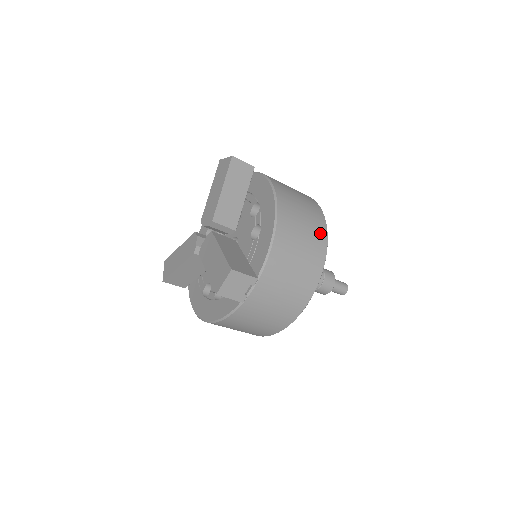
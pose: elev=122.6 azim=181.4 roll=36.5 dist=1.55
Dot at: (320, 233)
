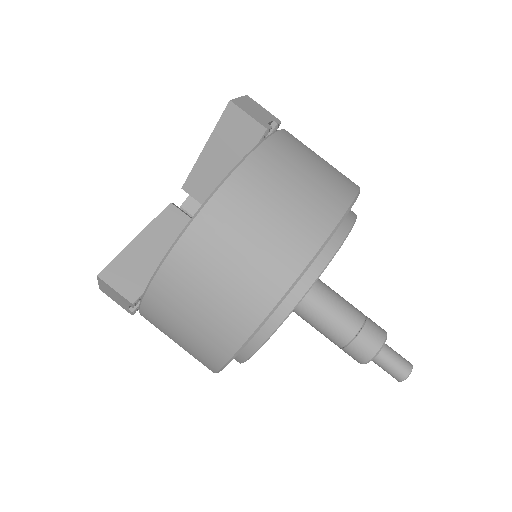
Dot at: (260, 295)
